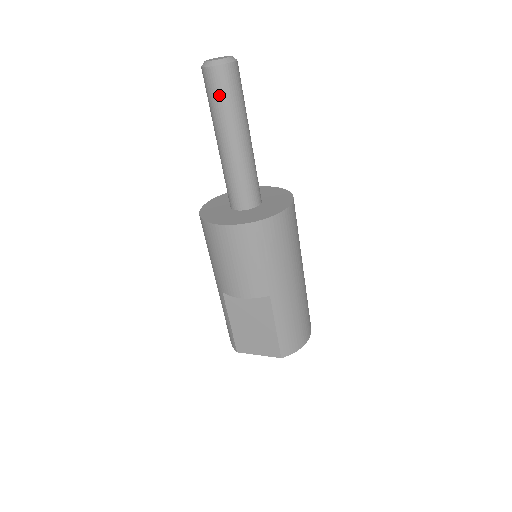
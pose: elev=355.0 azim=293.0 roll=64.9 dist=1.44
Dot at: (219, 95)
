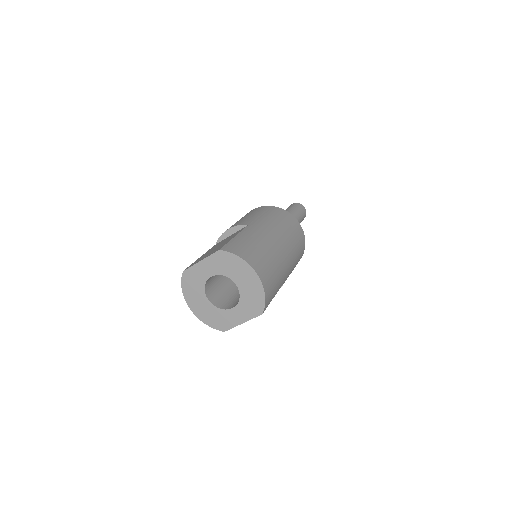
Dot at: occluded
